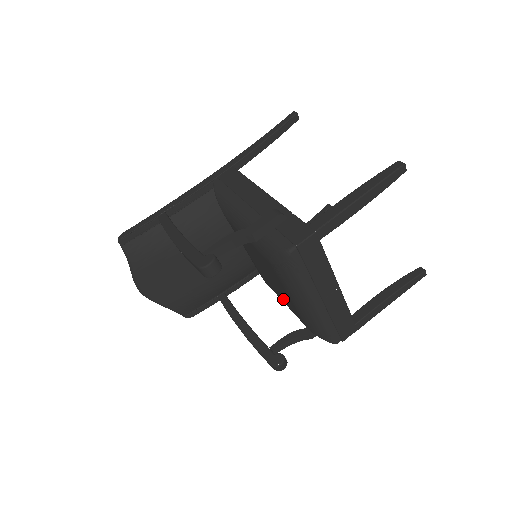
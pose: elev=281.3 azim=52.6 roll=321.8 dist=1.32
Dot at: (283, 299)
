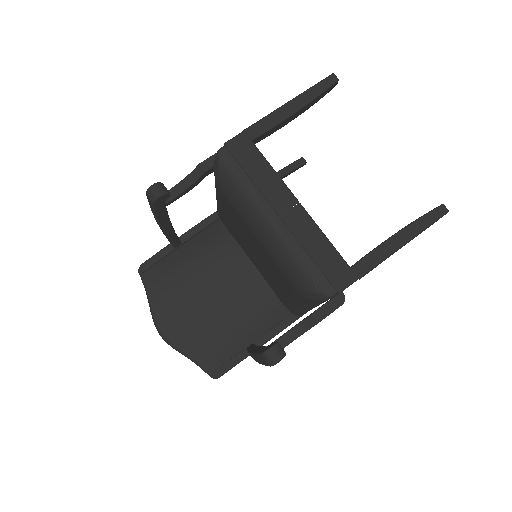
Dot at: (280, 284)
